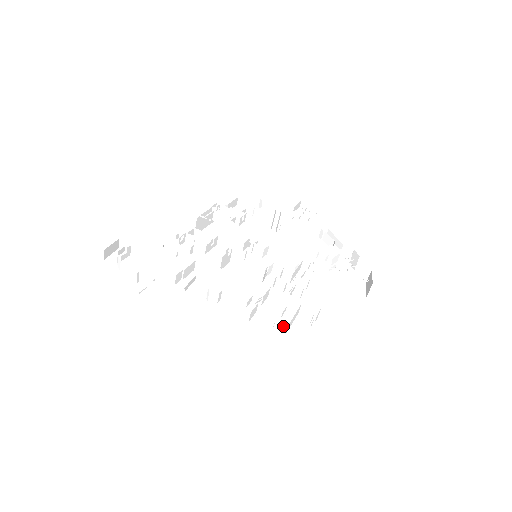
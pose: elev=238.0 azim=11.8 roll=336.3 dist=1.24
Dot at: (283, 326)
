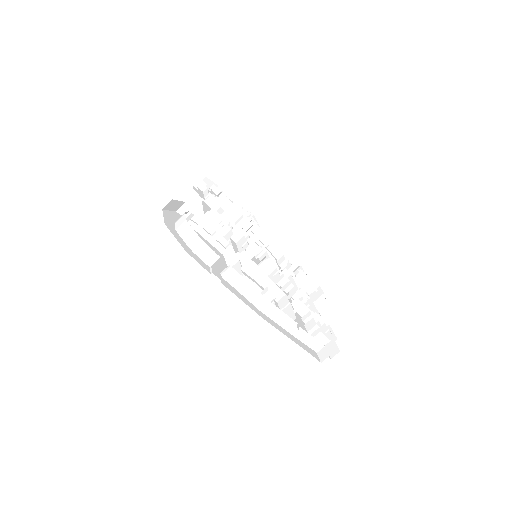
Dot at: (325, 341)
